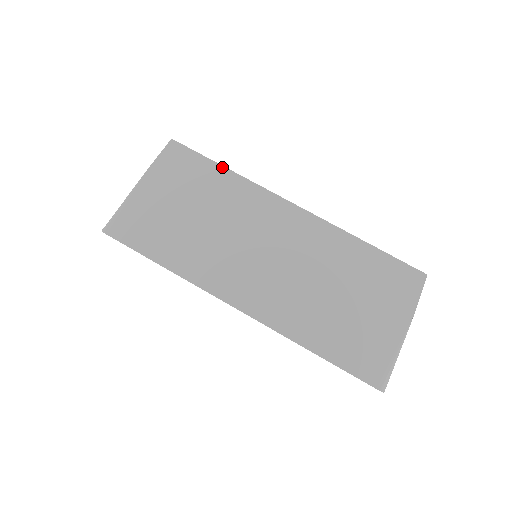
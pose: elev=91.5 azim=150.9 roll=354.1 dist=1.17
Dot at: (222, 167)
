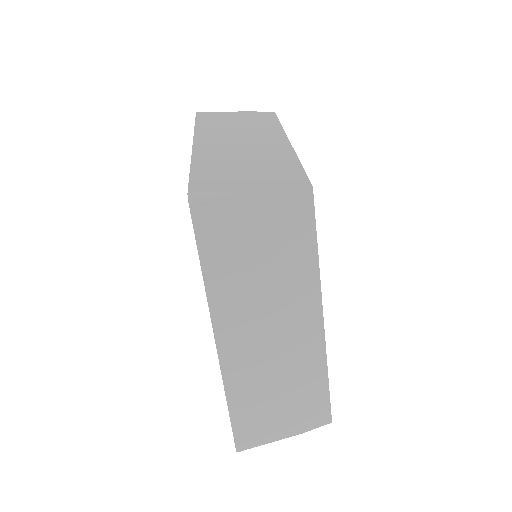
Dot at: (316, 247)
